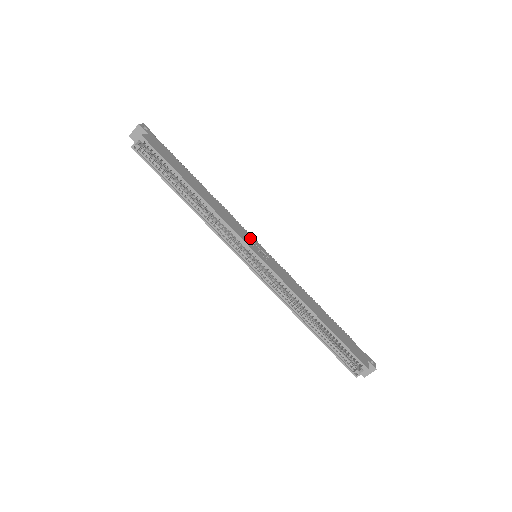
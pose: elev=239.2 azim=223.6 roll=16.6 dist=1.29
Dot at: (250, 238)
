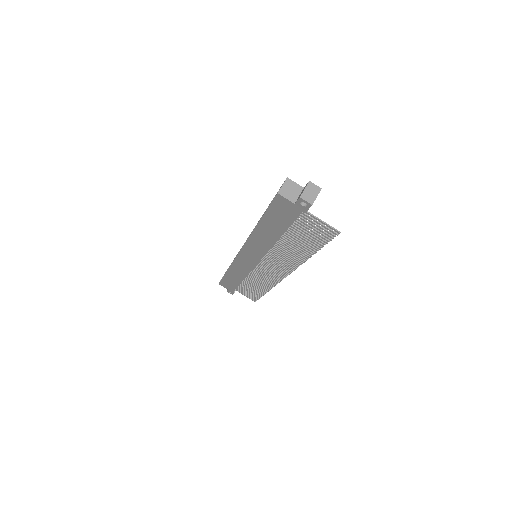
Dot at: occluded
